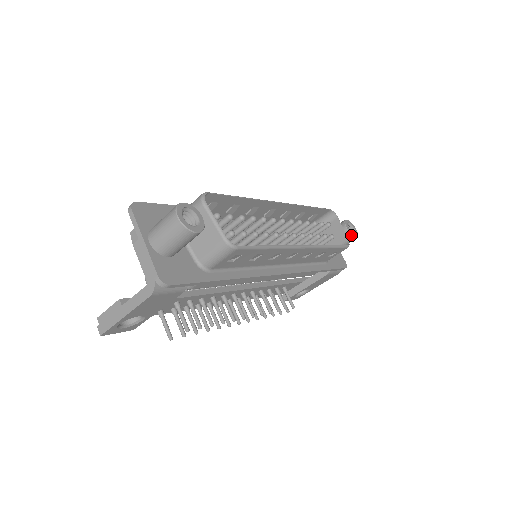
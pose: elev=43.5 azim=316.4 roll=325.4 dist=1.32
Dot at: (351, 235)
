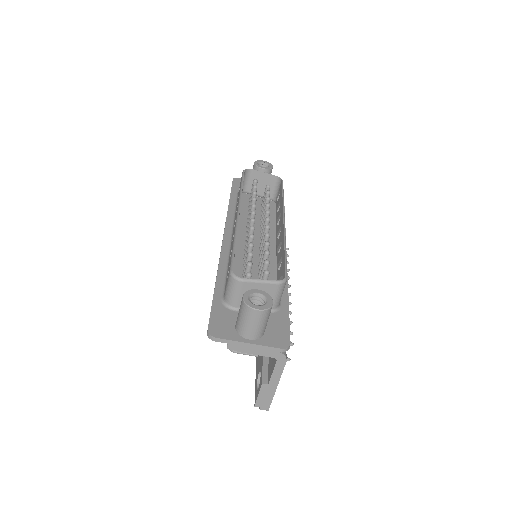
Dot at: (270, 169)
